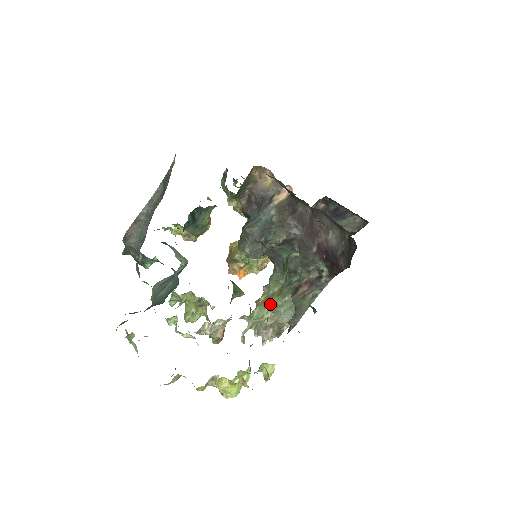
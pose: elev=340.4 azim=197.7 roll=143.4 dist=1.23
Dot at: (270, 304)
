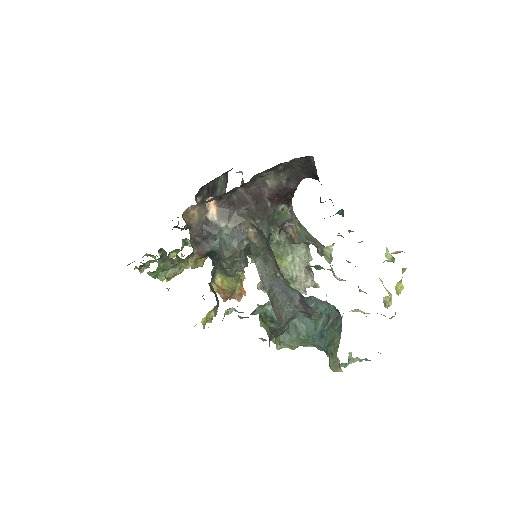
Dot at: (287, 269)
